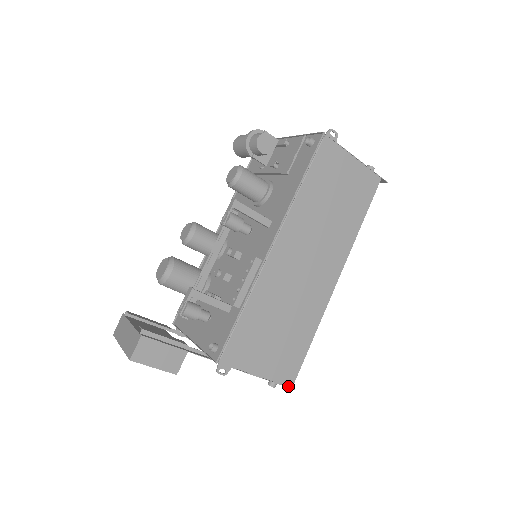
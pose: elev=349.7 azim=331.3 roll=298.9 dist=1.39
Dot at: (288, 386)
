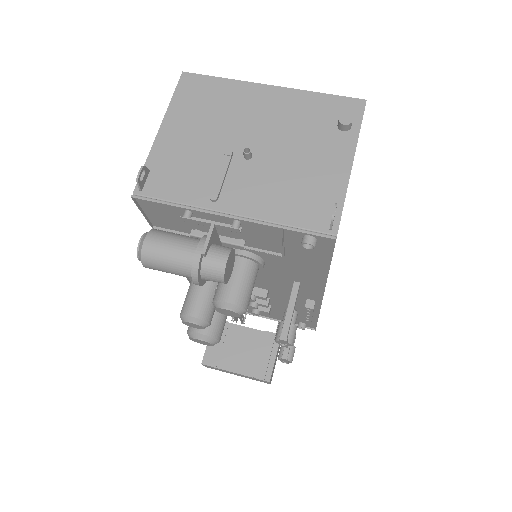
Dot at: occluded
